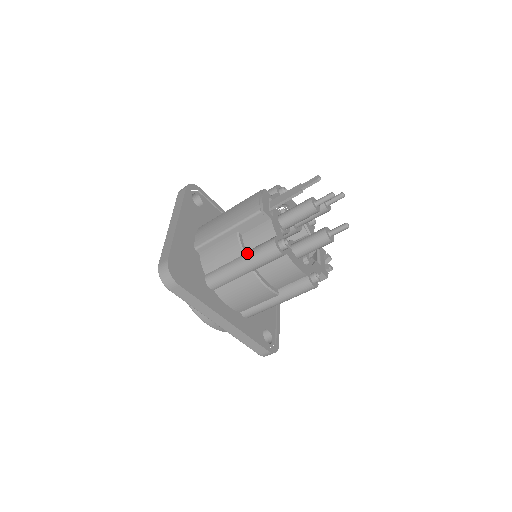
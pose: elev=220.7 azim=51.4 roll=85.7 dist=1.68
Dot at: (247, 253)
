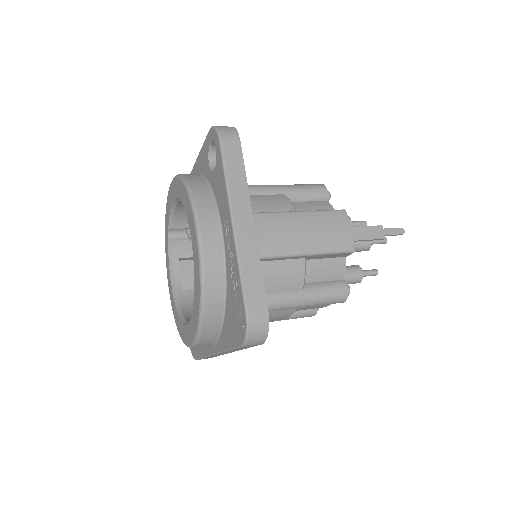
Dot at: (310, 291)
